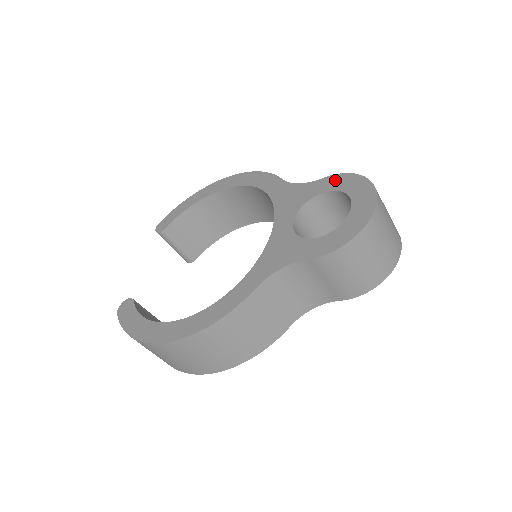
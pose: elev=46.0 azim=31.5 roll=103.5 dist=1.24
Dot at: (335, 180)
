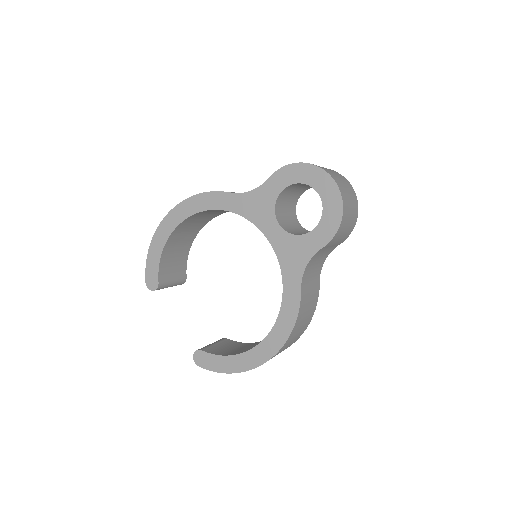
Dot at: (282, 176)
